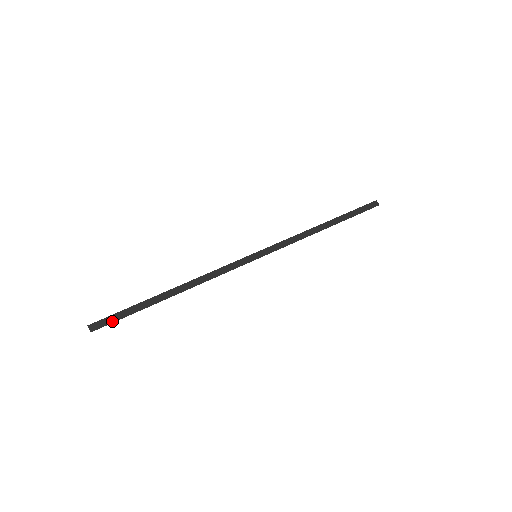
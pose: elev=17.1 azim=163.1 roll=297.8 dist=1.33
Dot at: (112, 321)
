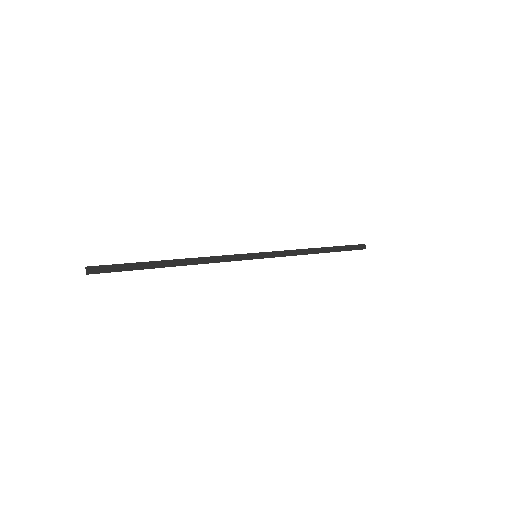
Dot at: (110, 270)
